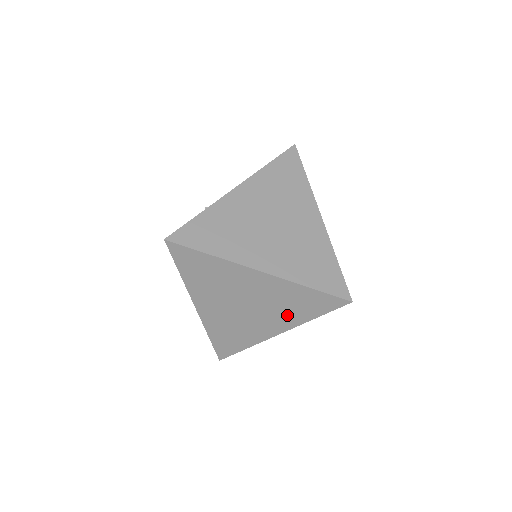
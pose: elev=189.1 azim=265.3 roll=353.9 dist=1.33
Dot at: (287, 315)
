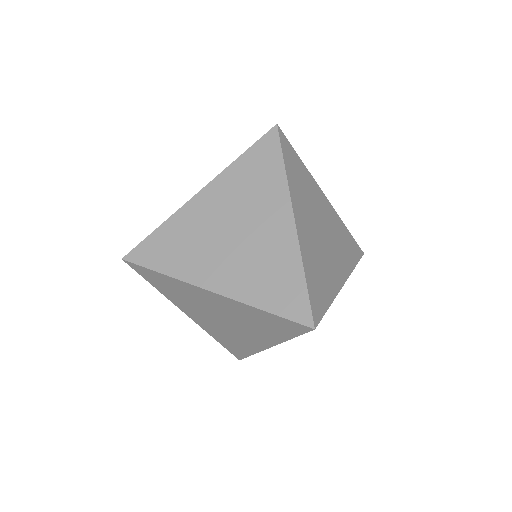
Dot at: (263, 332)
